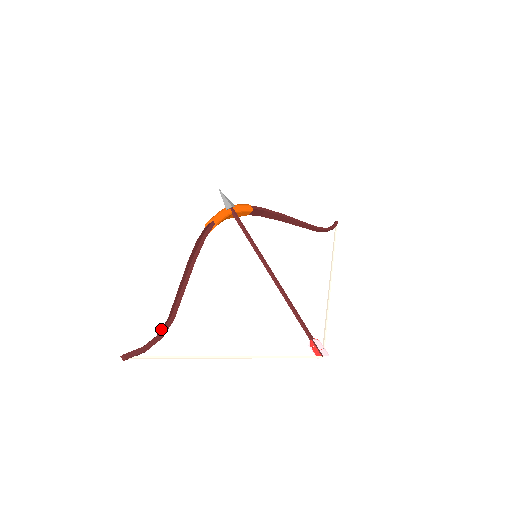
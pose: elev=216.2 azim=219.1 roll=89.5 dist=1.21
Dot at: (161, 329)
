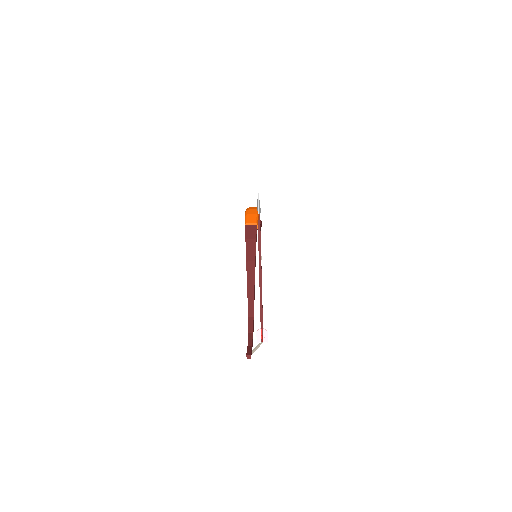
Dot at: (251, 328)
